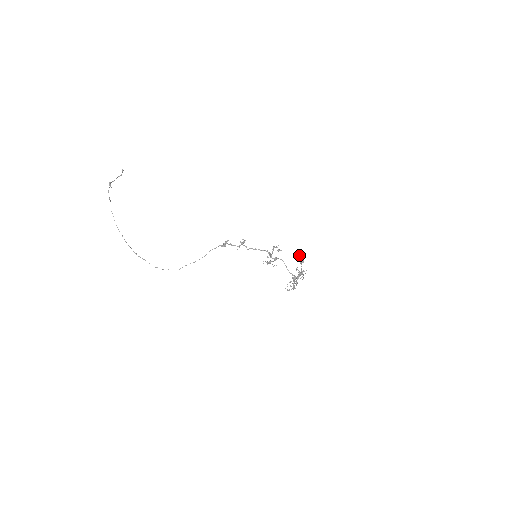
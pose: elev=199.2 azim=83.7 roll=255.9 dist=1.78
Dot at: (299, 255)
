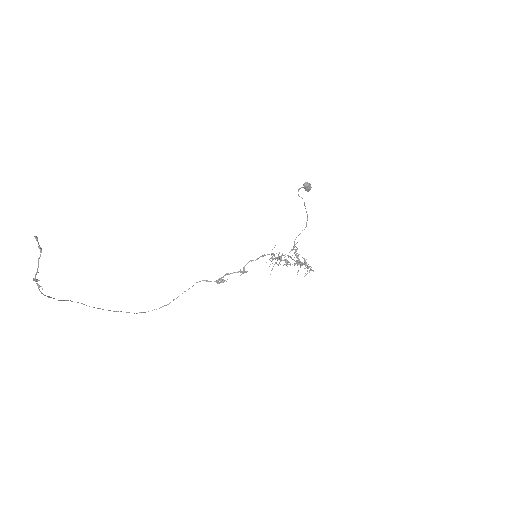
Dot at: (306, 186)
